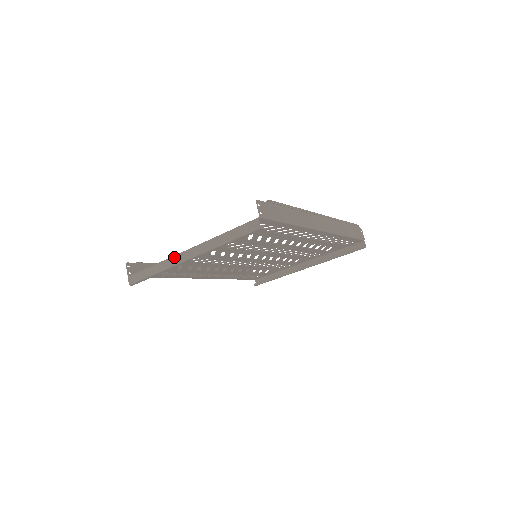
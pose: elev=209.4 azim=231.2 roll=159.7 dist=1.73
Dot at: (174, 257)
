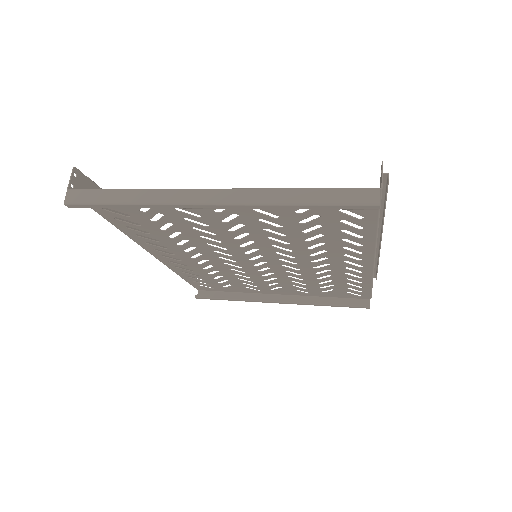
Dot at: (182, 190)
